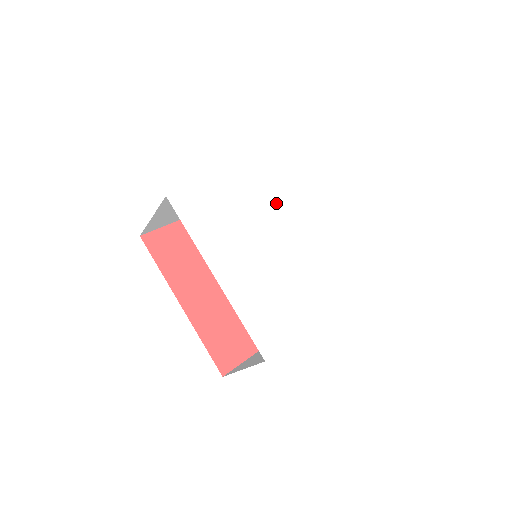
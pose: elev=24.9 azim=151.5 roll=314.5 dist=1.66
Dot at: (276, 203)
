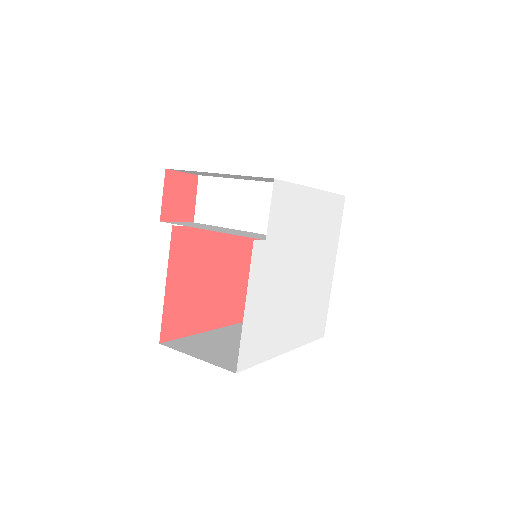
Dot at: (283, 241)
